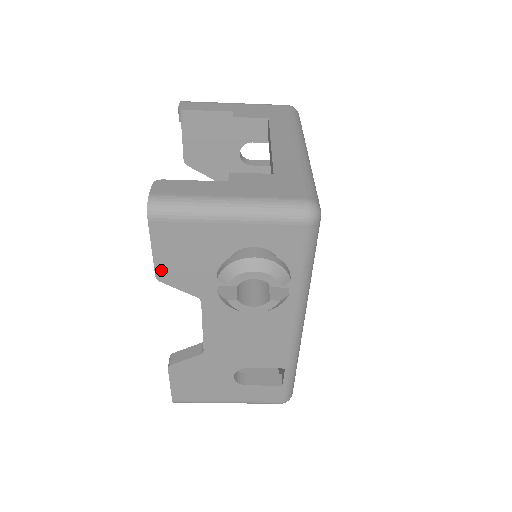
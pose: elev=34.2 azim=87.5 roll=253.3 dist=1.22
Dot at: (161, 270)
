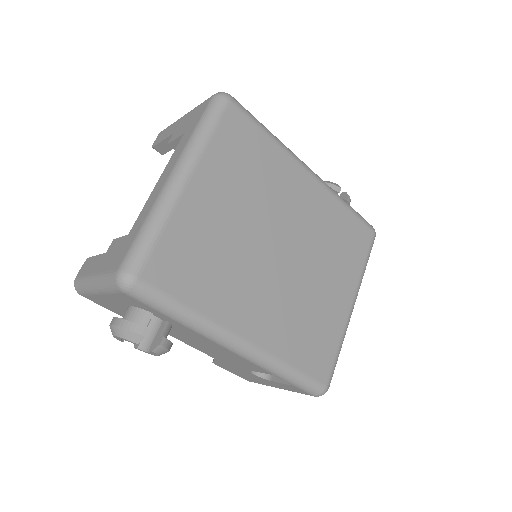
Dot at: occluded
